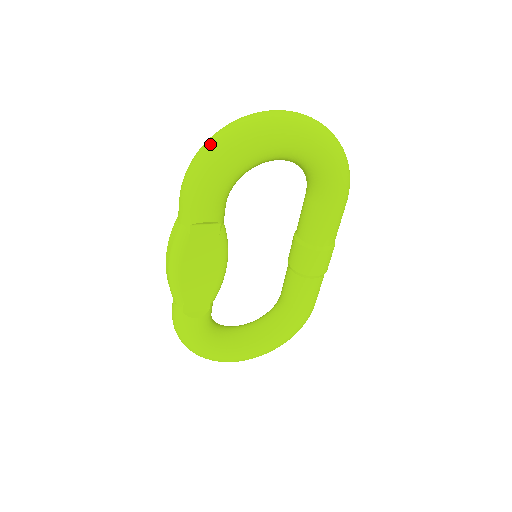
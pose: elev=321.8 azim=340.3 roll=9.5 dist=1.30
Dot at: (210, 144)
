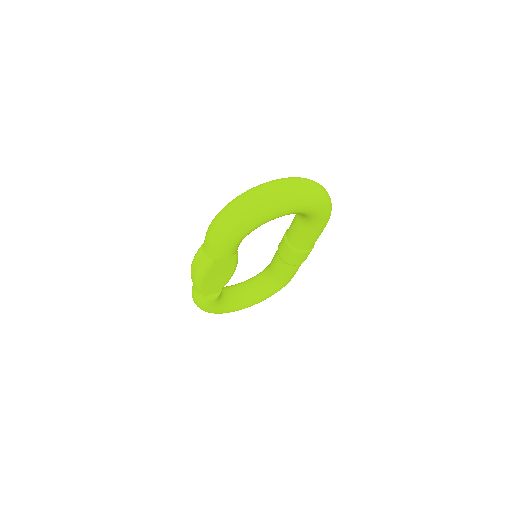
Dot at: (233, 214)
